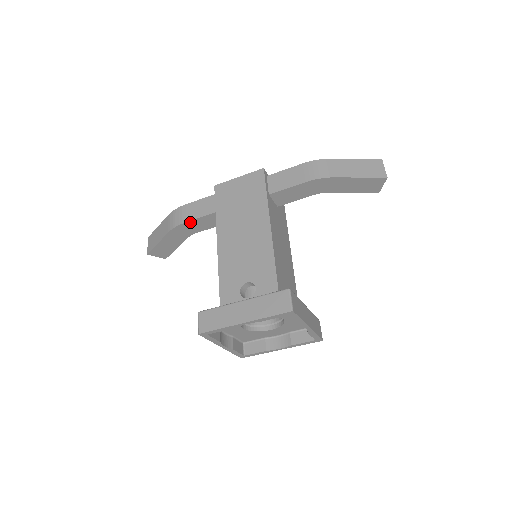
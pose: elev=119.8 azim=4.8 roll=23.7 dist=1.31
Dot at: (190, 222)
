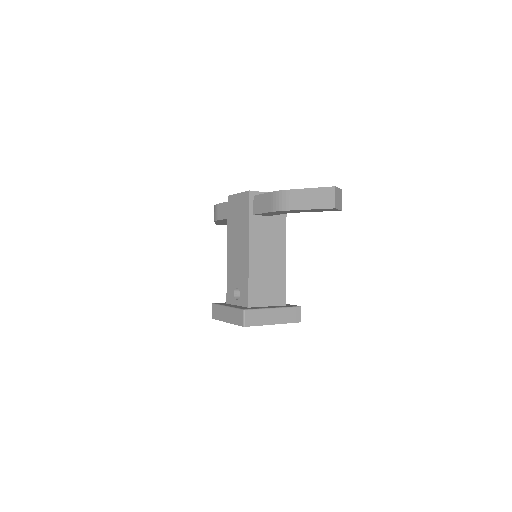
Dot at: (221, 220)
